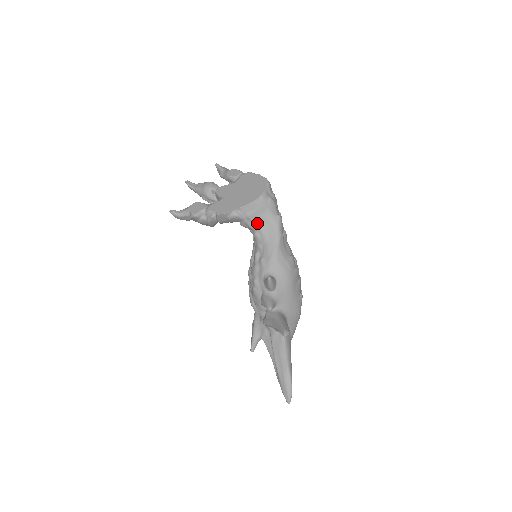
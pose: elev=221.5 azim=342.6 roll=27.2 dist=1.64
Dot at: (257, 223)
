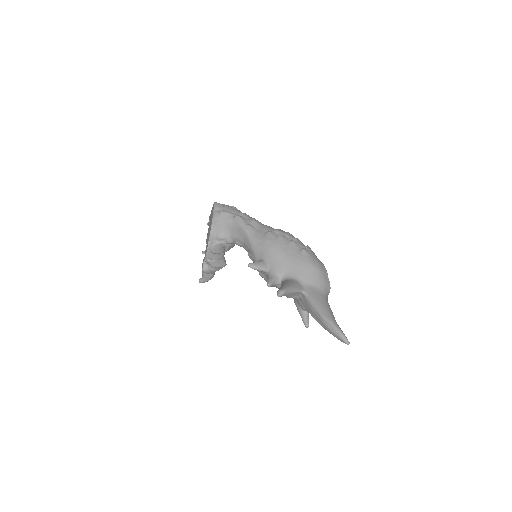
Dot at: (229, 236)
